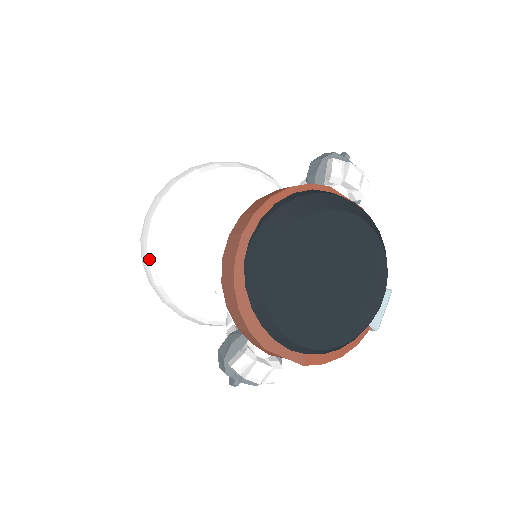
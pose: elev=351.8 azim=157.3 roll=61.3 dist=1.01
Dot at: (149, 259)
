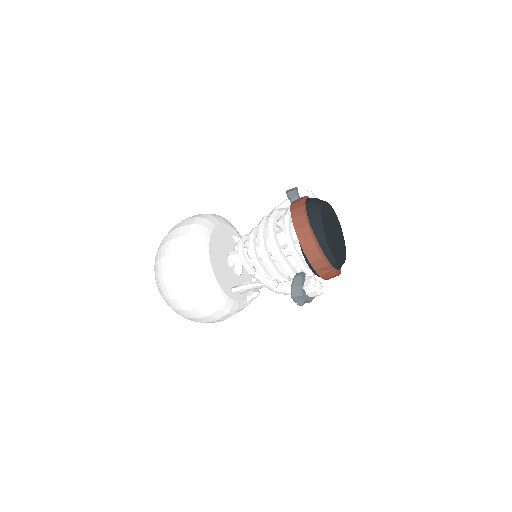
Dot at: (194, 274)
